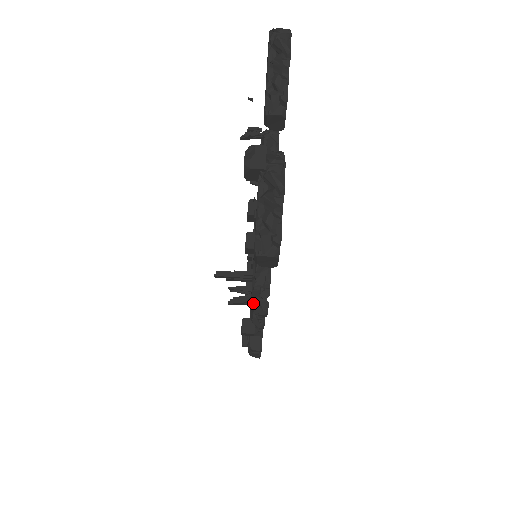
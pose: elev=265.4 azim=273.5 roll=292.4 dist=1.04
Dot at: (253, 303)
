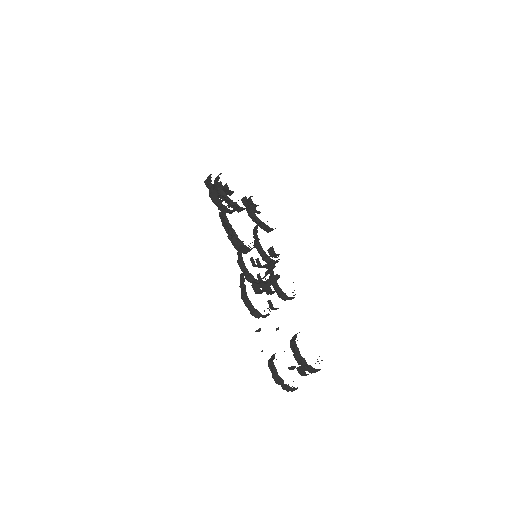
Dot at: occluded
